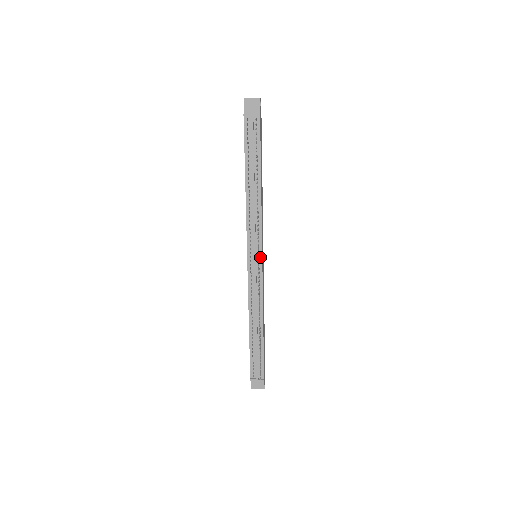
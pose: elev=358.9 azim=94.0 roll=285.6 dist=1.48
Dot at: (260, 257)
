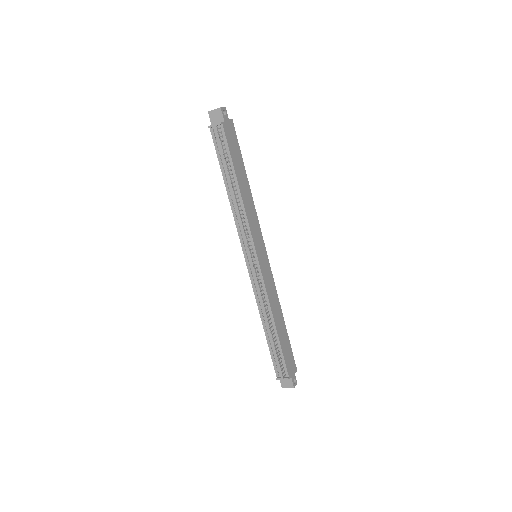
Dot at: (255, 256)
